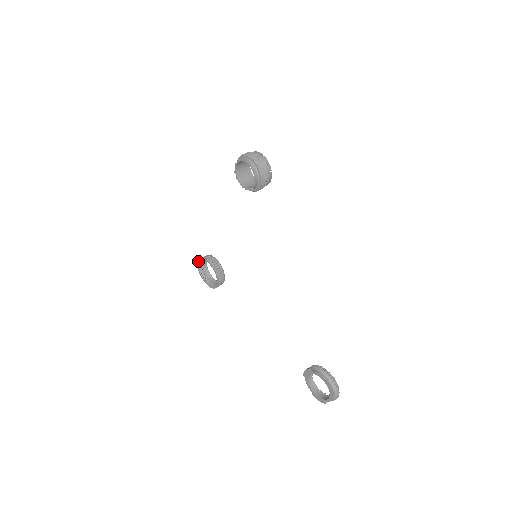
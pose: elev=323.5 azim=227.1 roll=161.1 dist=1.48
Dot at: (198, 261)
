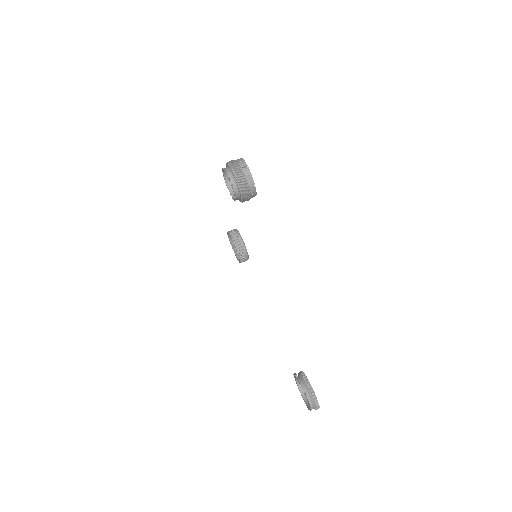
Dot at: (227, 233)
